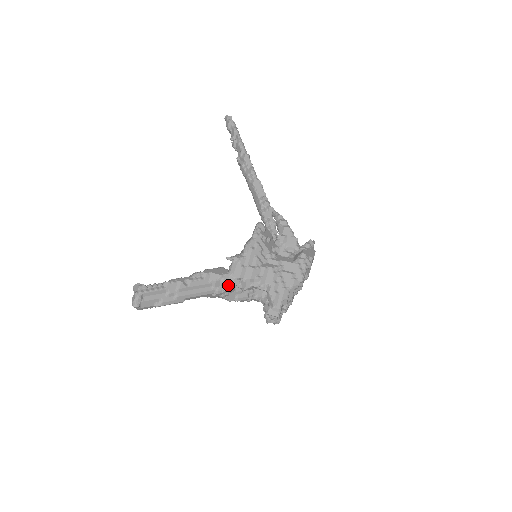
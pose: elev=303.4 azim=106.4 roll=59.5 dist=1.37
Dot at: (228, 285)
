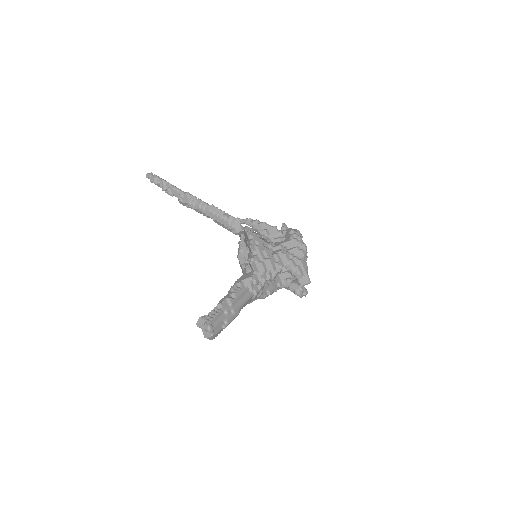
Dot at: (259, 283)
